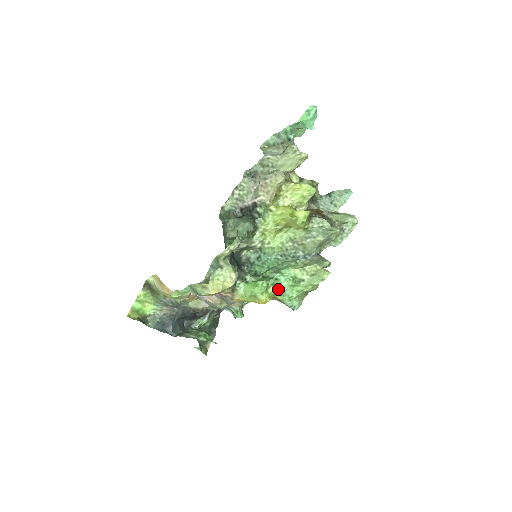
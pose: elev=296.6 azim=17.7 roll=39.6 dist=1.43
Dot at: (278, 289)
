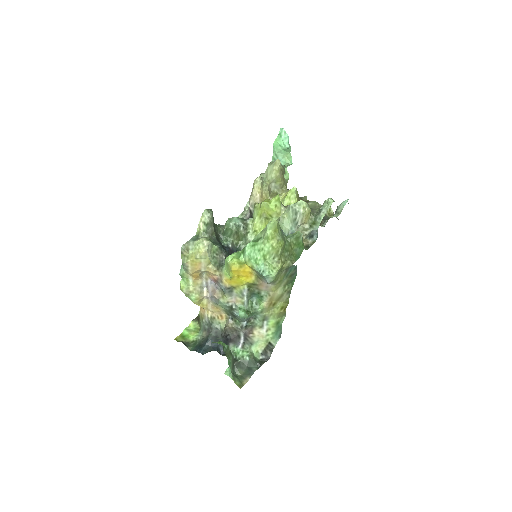
Dot at: (245, 254)
